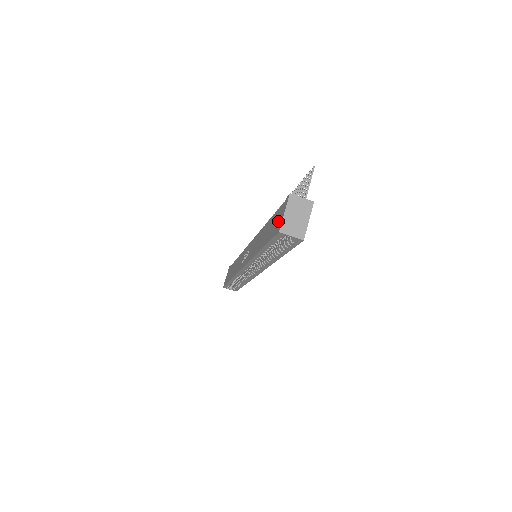
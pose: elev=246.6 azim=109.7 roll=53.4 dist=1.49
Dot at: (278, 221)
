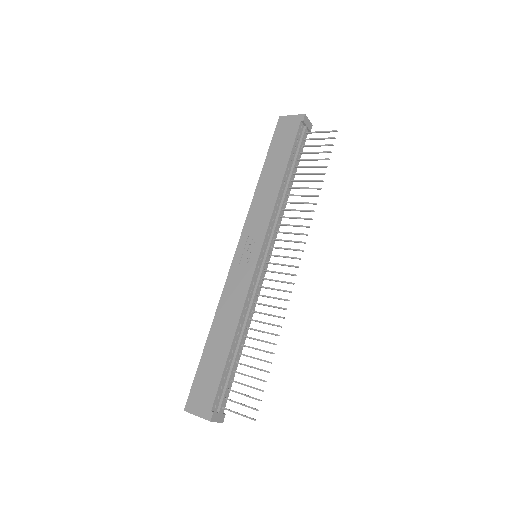
Dot at: (199, 399)
